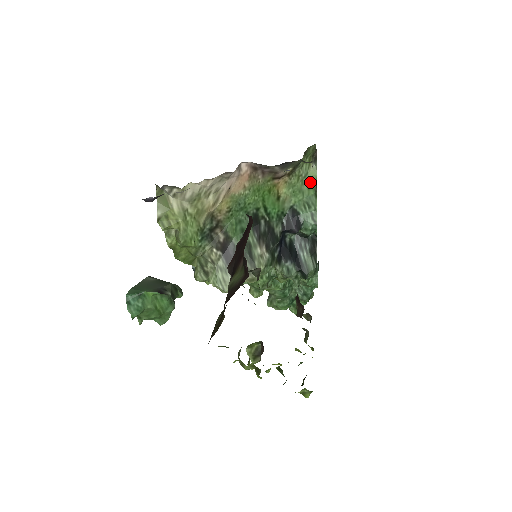
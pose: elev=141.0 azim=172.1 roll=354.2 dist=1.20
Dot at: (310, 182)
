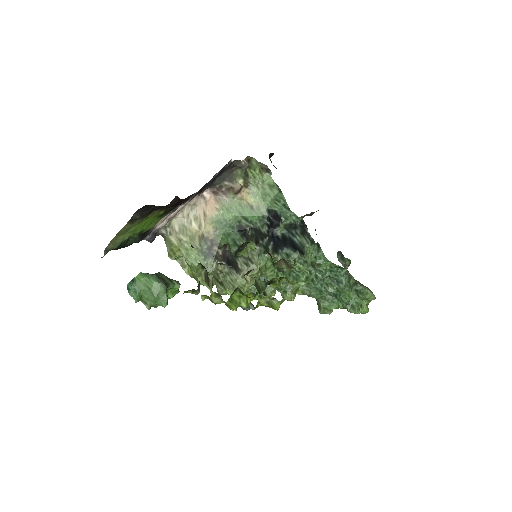
Dot at: (270, 185)
